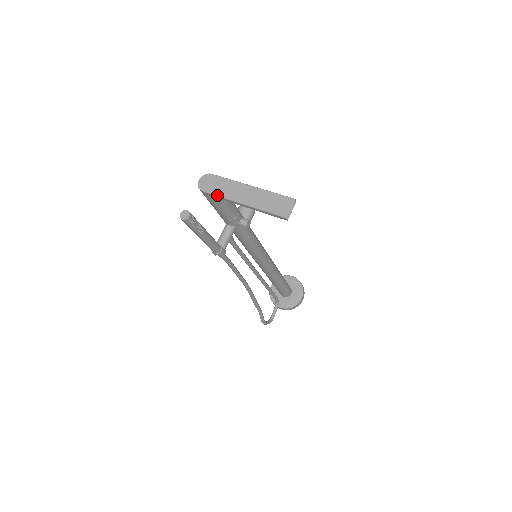
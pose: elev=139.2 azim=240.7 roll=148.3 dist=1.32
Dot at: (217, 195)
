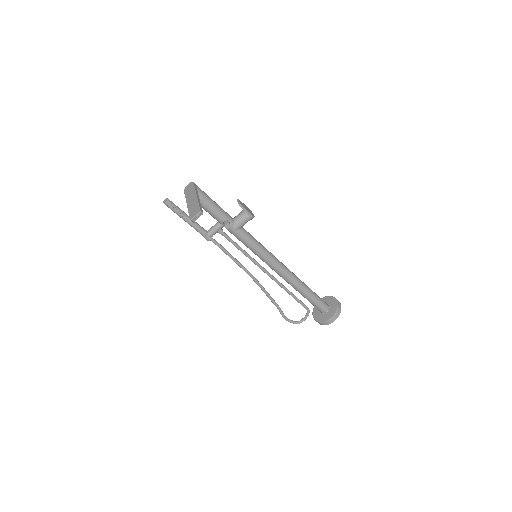
Dot at: (185, 196)
